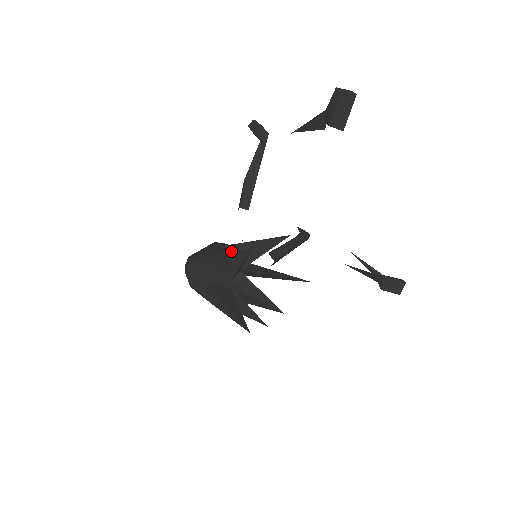
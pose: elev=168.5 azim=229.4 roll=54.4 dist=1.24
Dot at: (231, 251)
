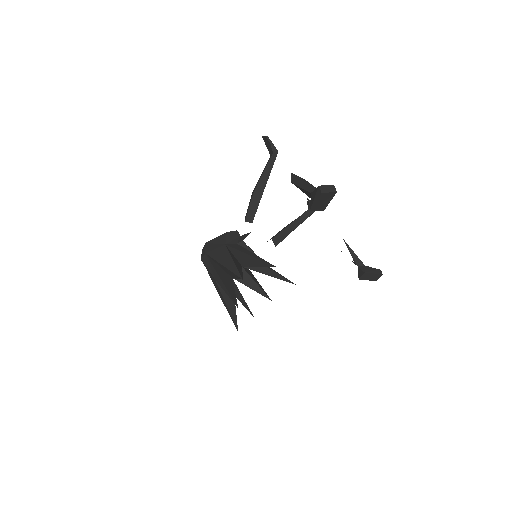
Dot at: (232, 267)
